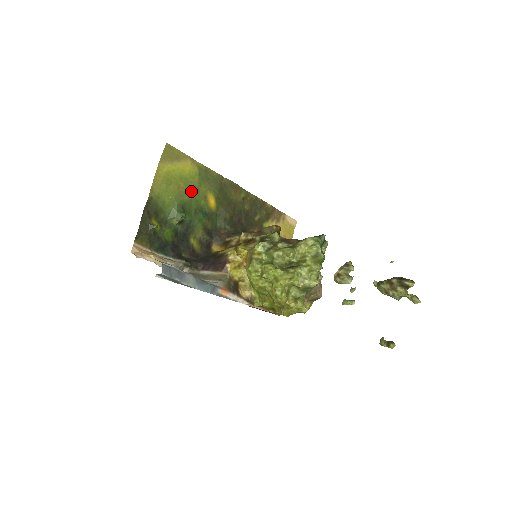
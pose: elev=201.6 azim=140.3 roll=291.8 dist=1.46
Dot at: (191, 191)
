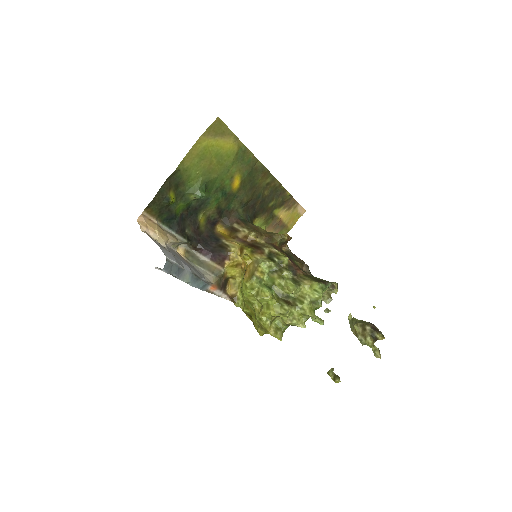
Dot at: (221, 169)
